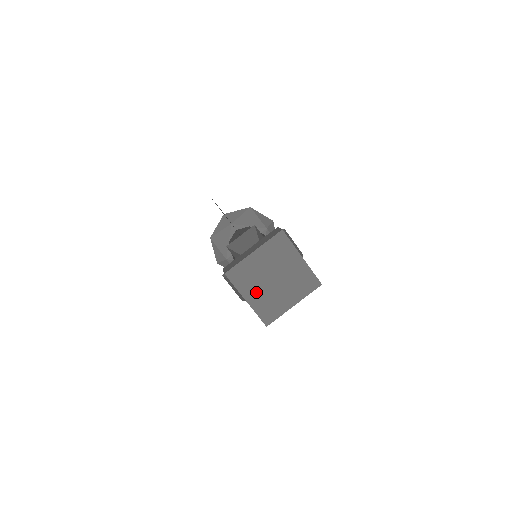
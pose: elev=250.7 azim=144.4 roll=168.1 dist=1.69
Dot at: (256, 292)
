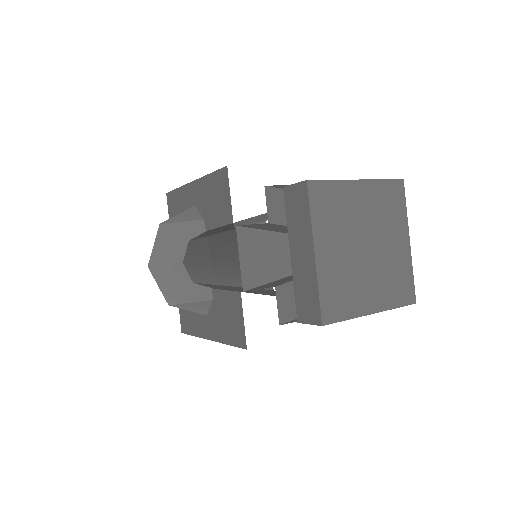
Dot at: (334, 249)
